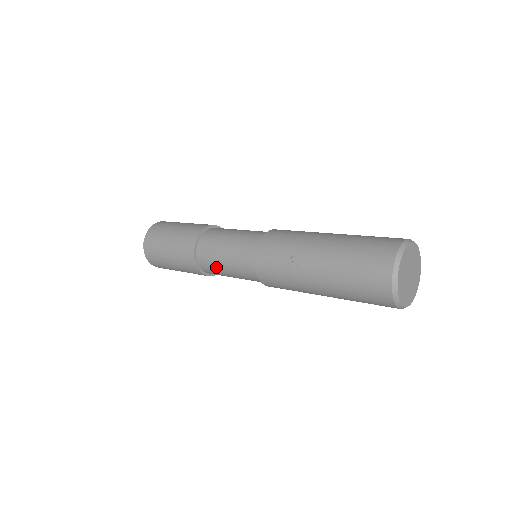
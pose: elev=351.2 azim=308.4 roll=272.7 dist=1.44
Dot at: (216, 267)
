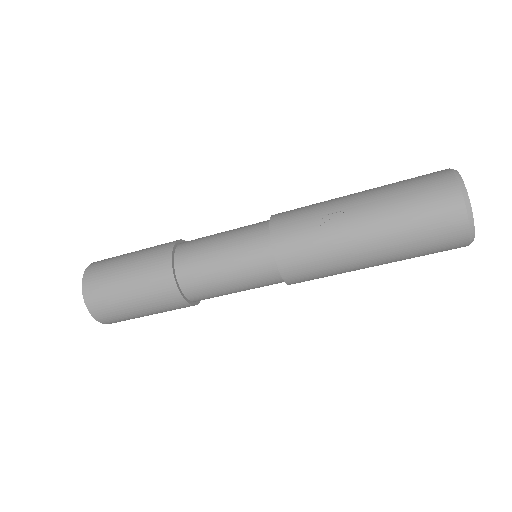
Dot at: (207, 275)
